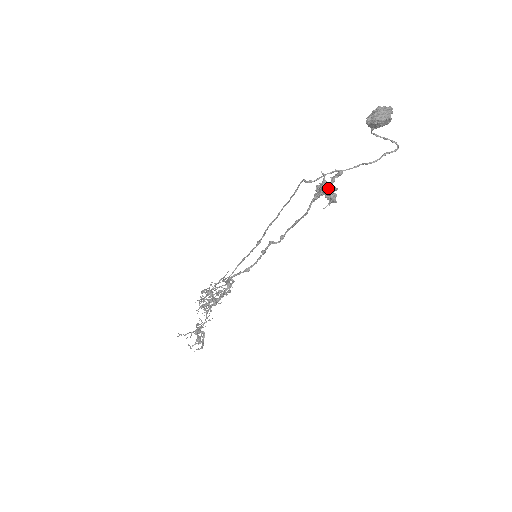
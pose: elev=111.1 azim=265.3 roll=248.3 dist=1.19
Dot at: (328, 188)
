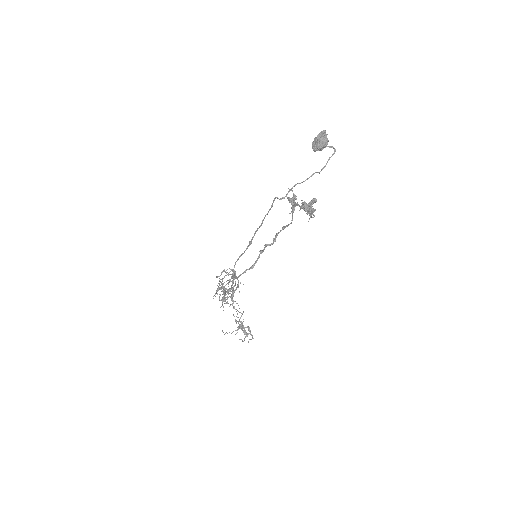
Dot at: (308, 210)
